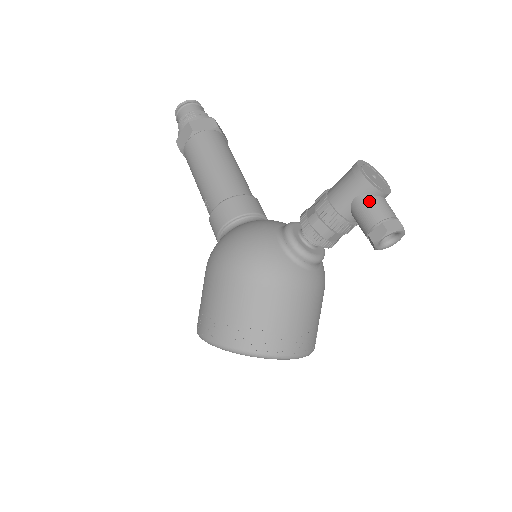
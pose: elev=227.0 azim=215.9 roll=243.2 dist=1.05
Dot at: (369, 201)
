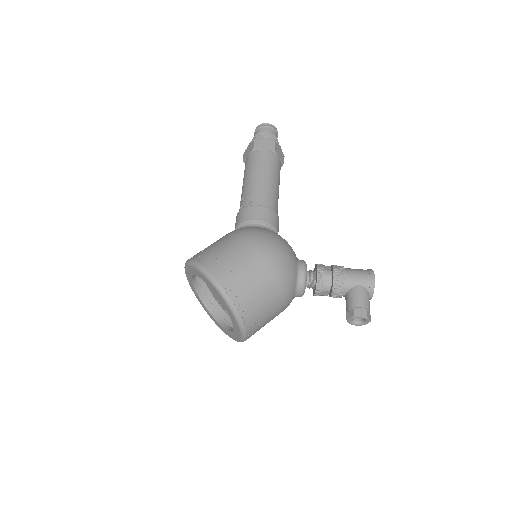
Dot at: (366, 294)
